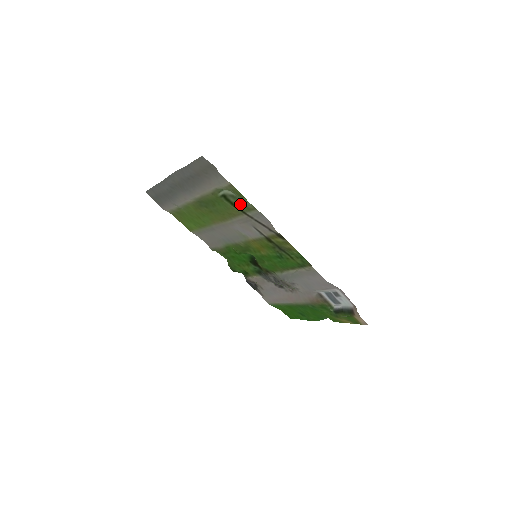
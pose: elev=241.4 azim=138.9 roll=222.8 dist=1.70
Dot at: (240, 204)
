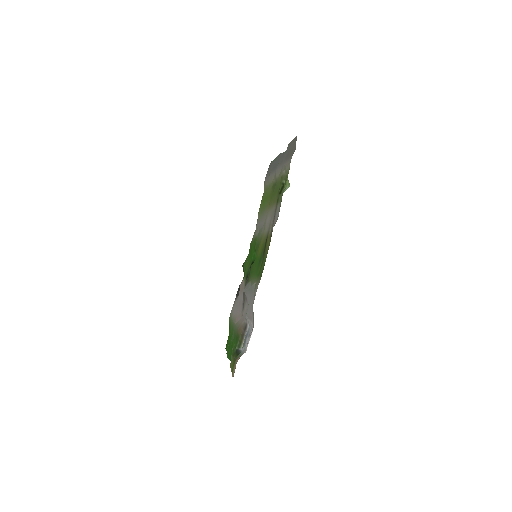
Dot at: occluded
